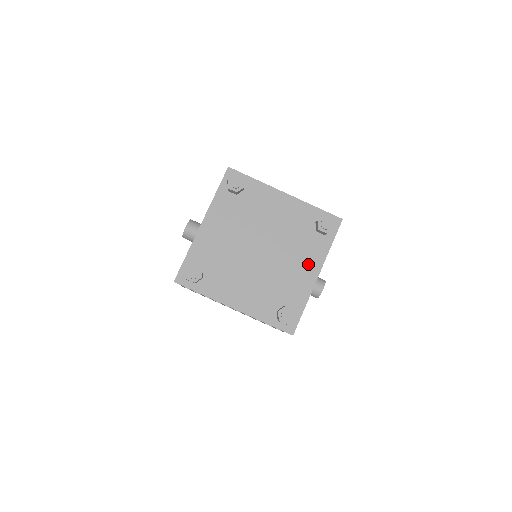
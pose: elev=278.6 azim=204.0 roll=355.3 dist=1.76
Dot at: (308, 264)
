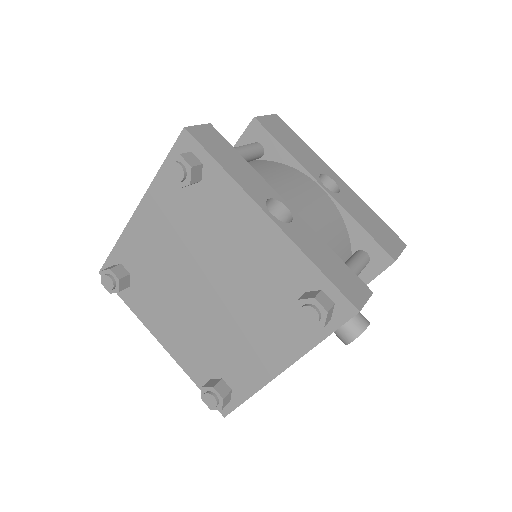
Dot at: (271, 347)
